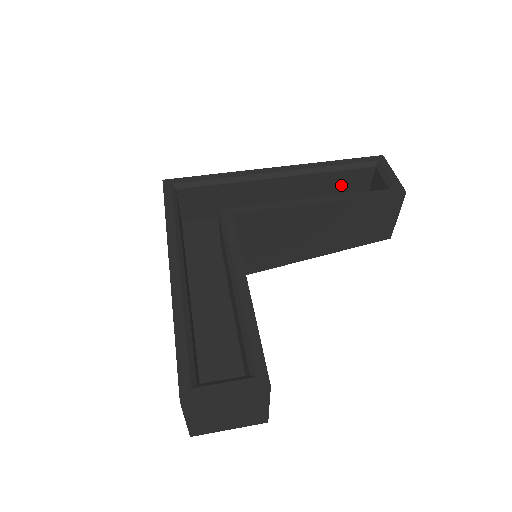
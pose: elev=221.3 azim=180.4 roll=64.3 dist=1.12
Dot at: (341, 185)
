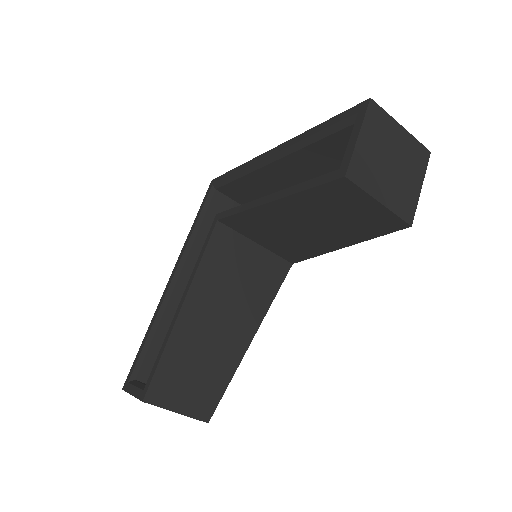
Dot at: (342, 153)
